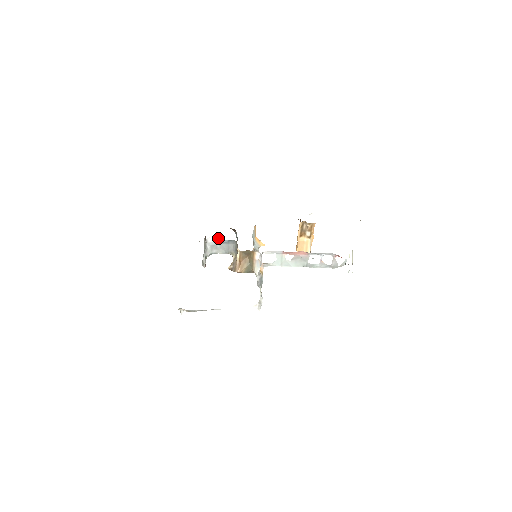
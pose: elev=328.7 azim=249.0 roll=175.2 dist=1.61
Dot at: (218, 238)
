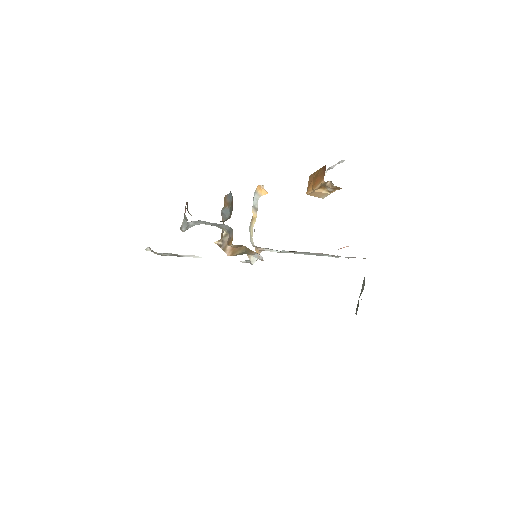
Dot at: occluded
